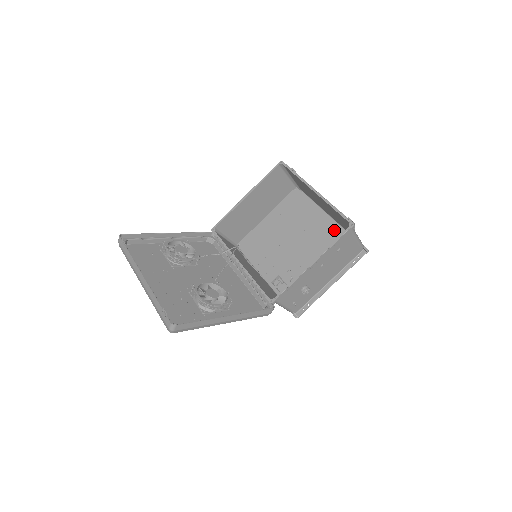
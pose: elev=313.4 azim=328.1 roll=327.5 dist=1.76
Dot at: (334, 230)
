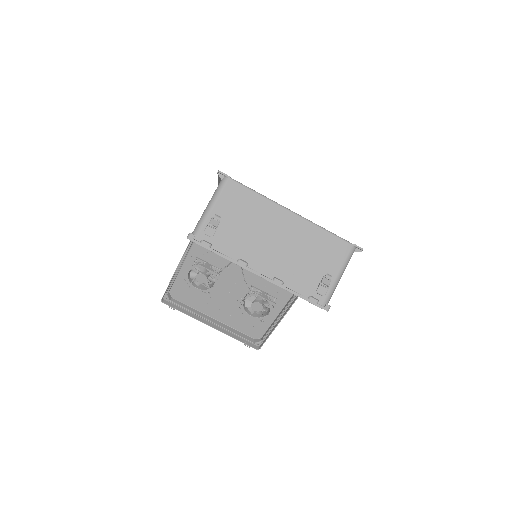
Dot at: occluded
